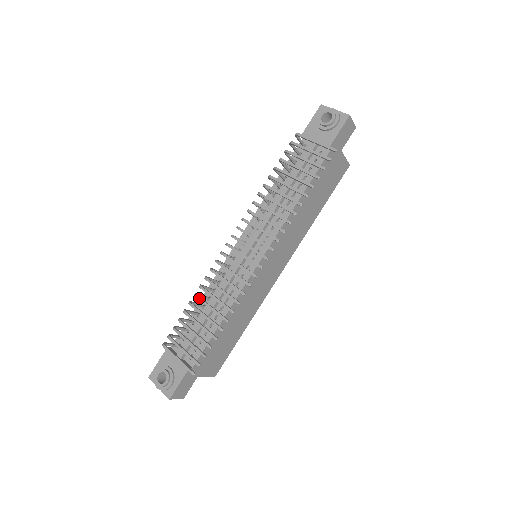
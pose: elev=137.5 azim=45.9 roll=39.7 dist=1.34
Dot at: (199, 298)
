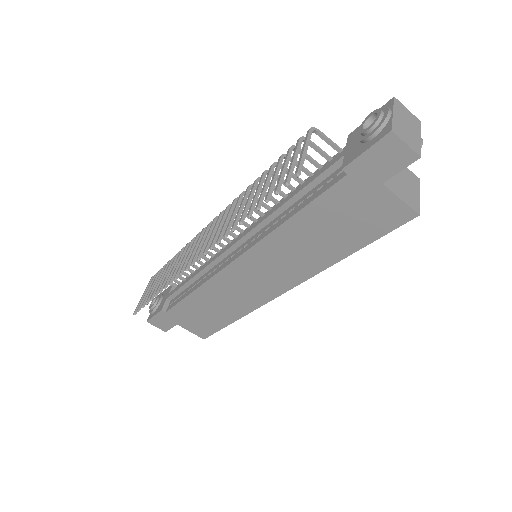
Dot at: (175, 257)
